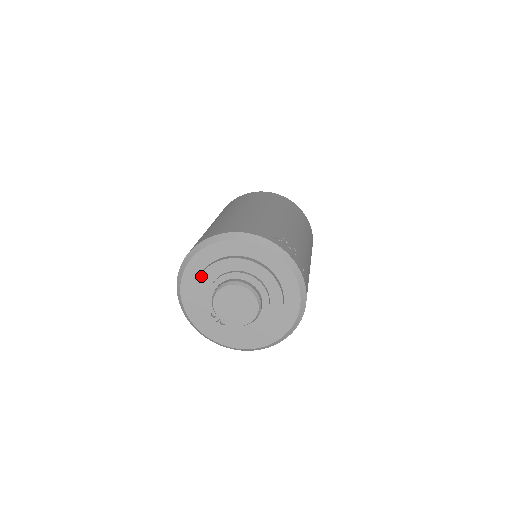
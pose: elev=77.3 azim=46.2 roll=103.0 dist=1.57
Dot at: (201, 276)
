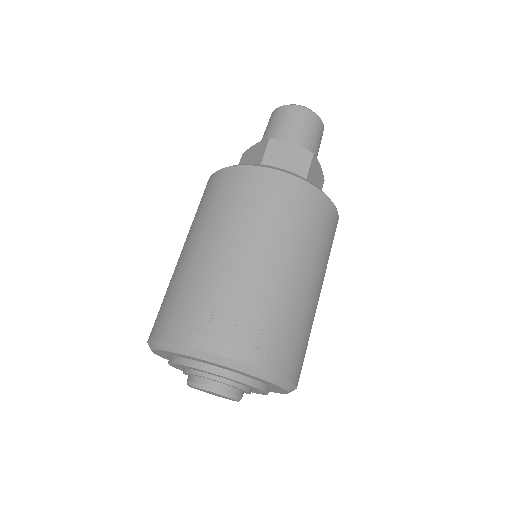
Dot at: (170, 365)
